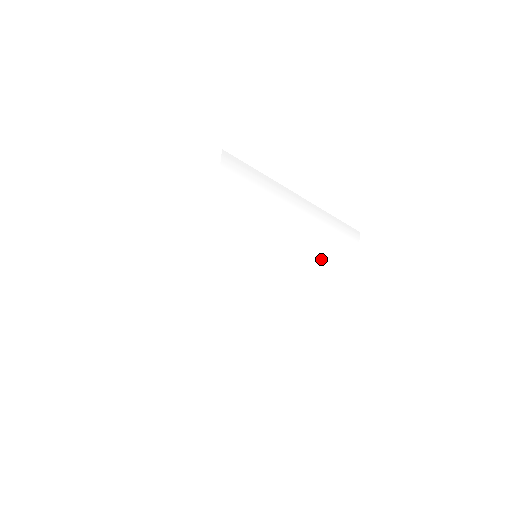
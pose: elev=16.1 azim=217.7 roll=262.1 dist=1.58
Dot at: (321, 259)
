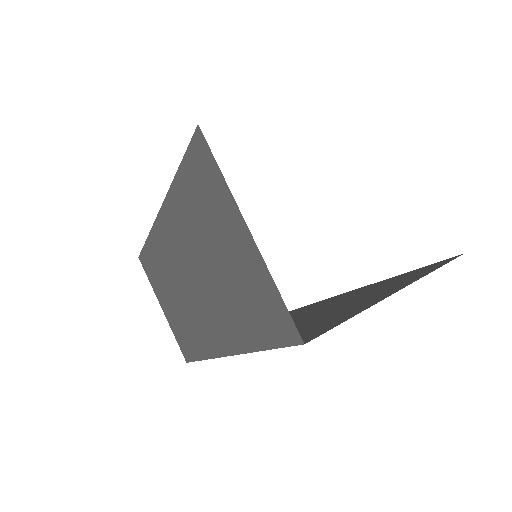
Dot at: occluded
